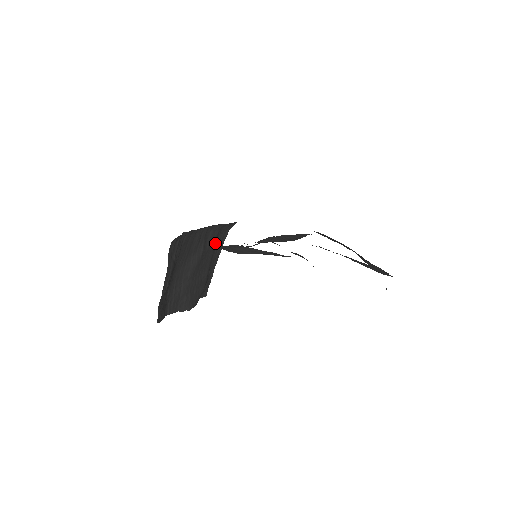
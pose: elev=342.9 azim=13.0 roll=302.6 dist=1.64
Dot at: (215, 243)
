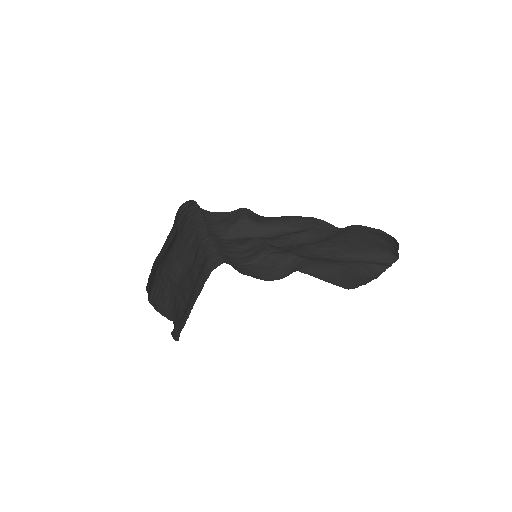
Dot at: (201, 270)
